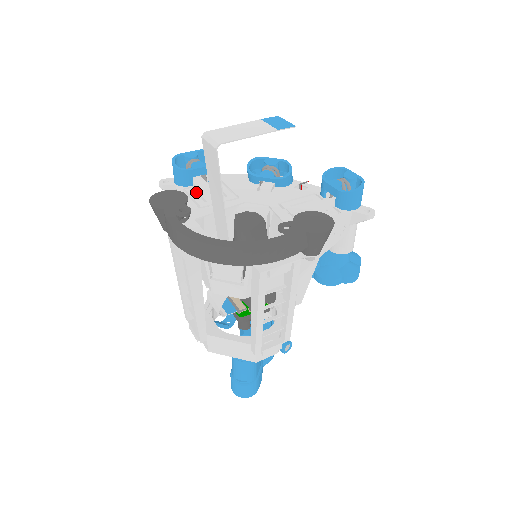
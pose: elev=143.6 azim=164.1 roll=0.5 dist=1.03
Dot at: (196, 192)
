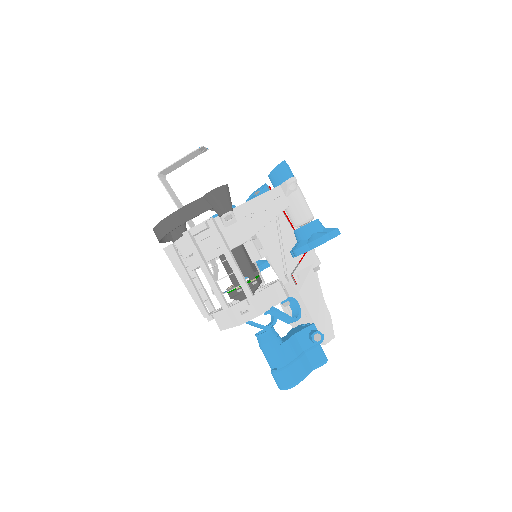
Dot at: occluded
